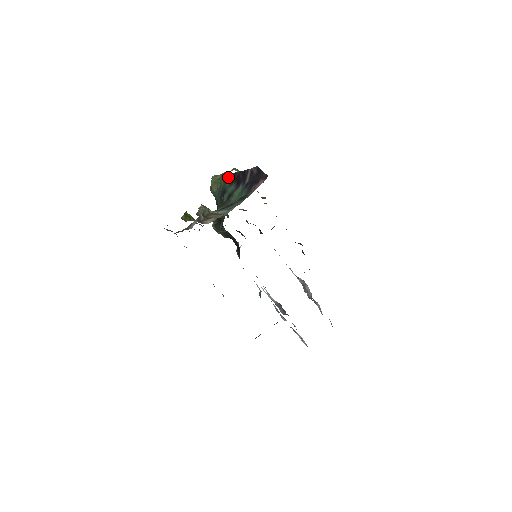
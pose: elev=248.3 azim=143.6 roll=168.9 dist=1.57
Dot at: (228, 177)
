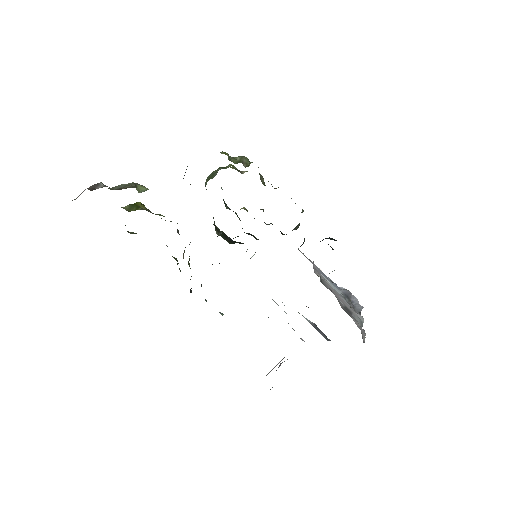
Dot at: occluded
